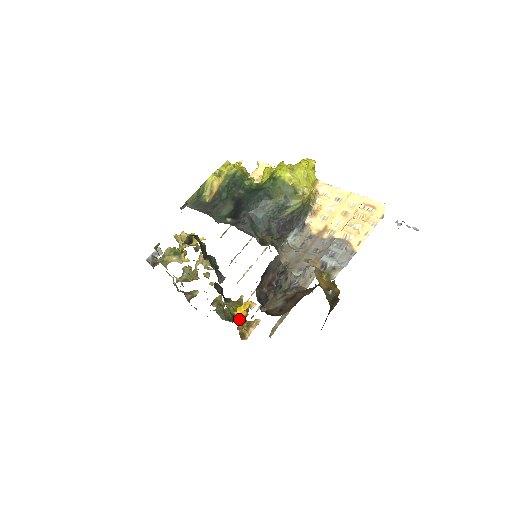
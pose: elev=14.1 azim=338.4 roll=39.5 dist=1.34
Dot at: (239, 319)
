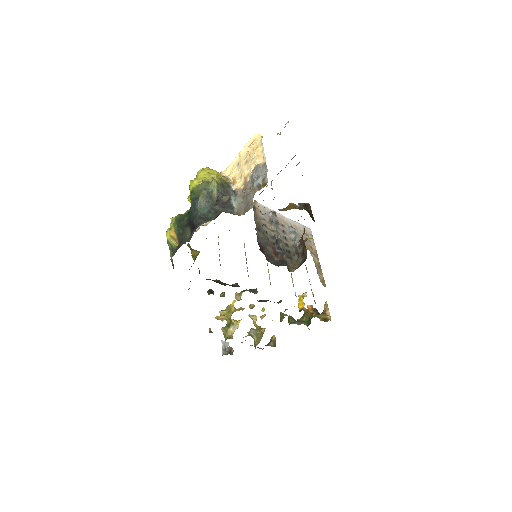
Dot at: occluded
